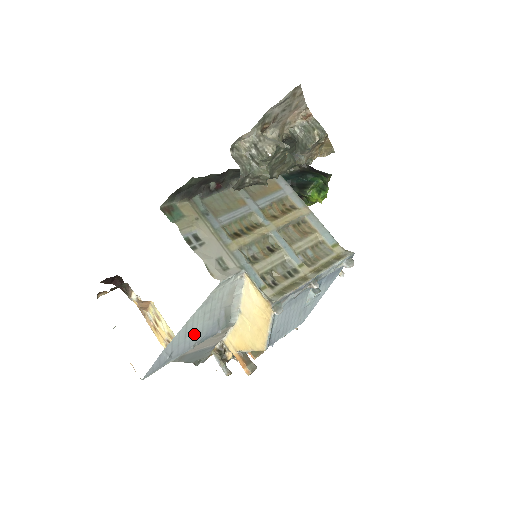
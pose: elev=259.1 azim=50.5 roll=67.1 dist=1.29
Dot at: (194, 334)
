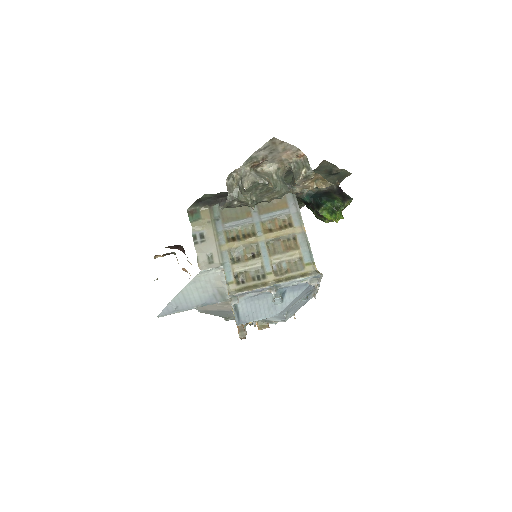
Dot at: (193, 299)
